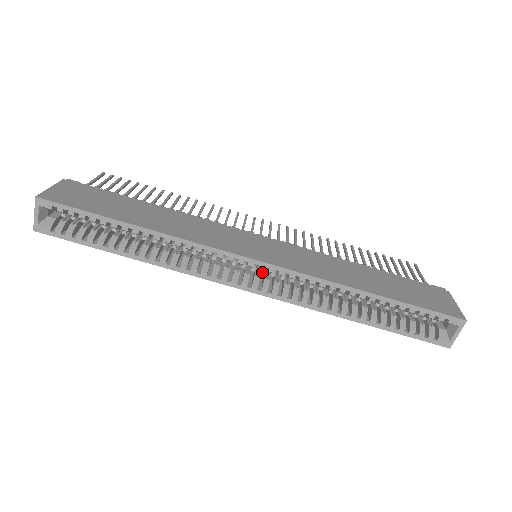
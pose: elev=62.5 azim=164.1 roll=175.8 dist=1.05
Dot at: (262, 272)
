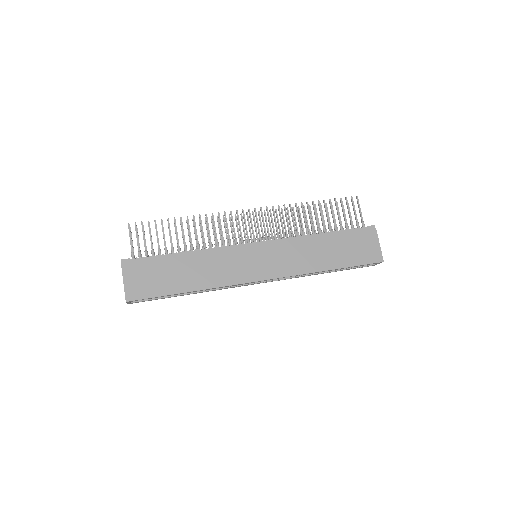
Dot at: occluded
